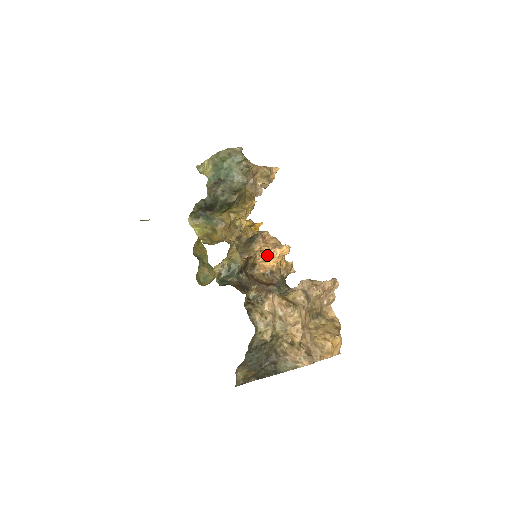
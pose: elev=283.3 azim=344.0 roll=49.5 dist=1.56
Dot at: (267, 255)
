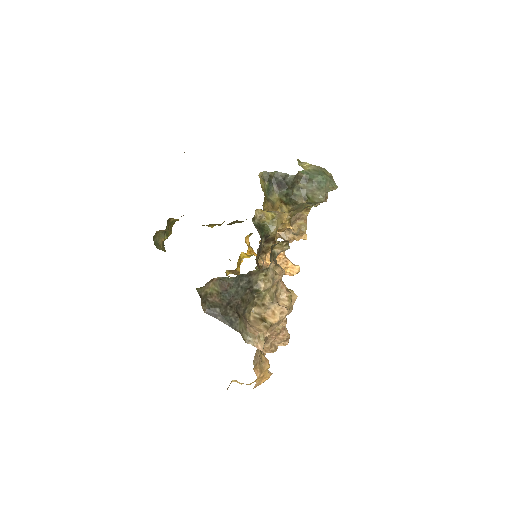
Dot at: (279, 258)
